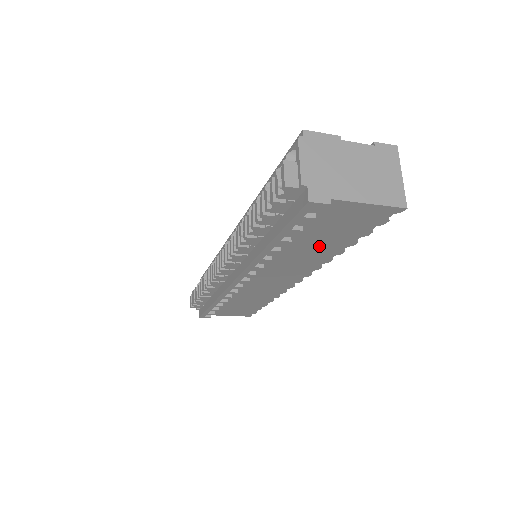
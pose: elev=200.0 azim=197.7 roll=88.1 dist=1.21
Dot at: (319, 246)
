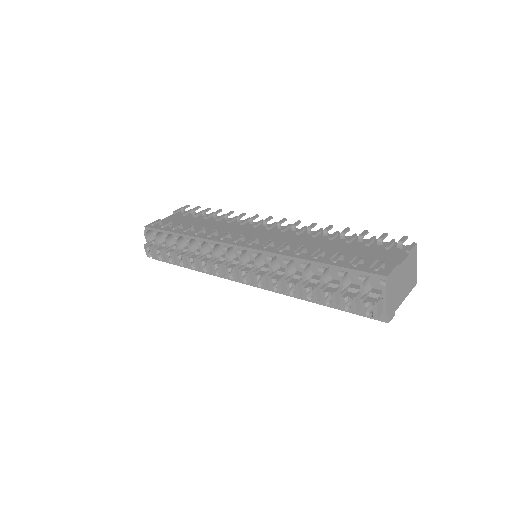
Dot at: occluded
